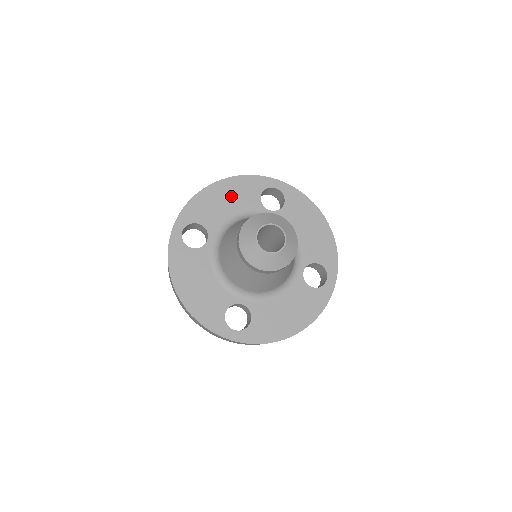
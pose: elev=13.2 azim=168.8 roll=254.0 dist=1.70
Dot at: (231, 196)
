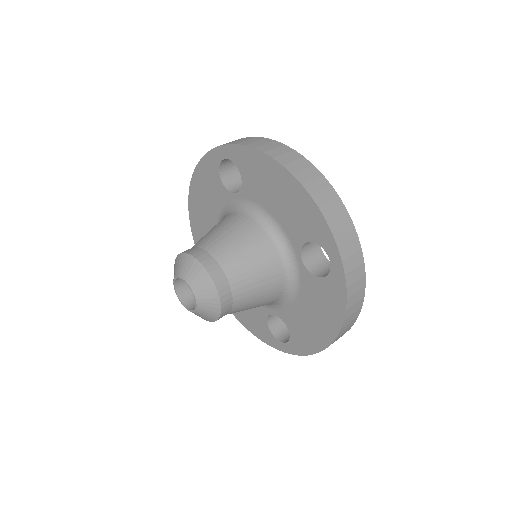
Dot at: (286, 200)
